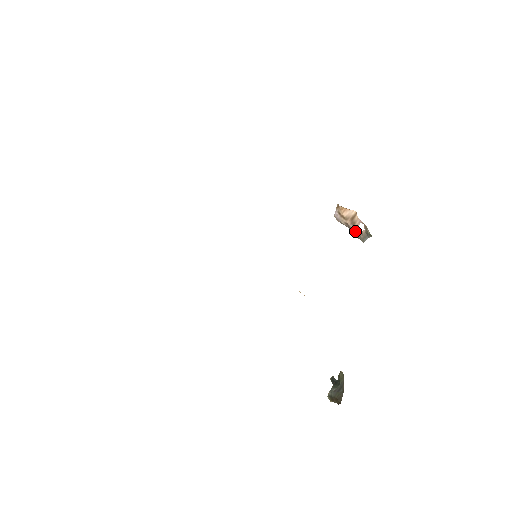
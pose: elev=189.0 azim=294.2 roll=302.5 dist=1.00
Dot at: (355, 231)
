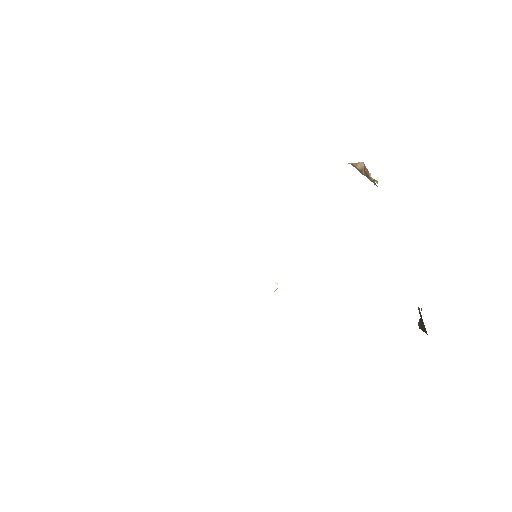
Dot at: (372, 181)
